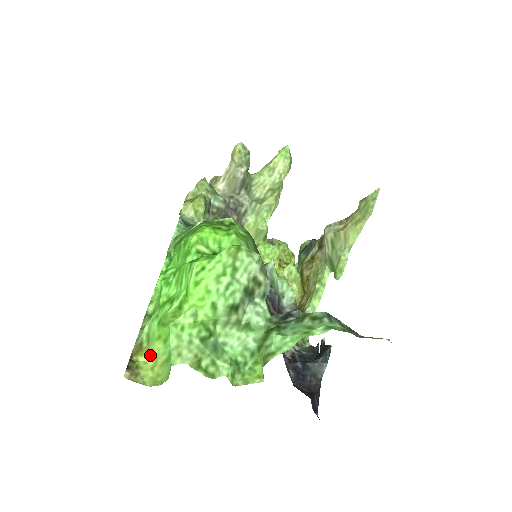
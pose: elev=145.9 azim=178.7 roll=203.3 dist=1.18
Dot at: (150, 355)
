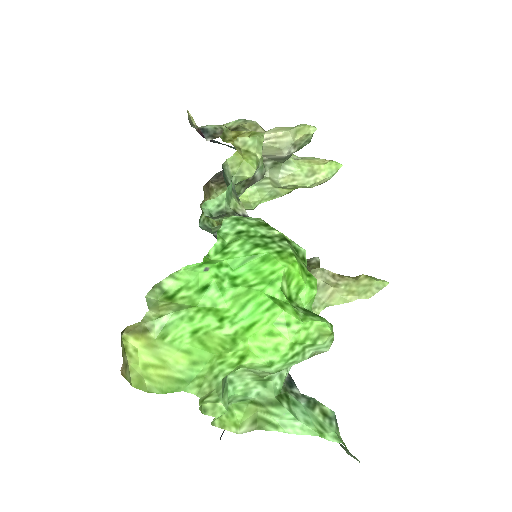
Dot at: (154, 353)
